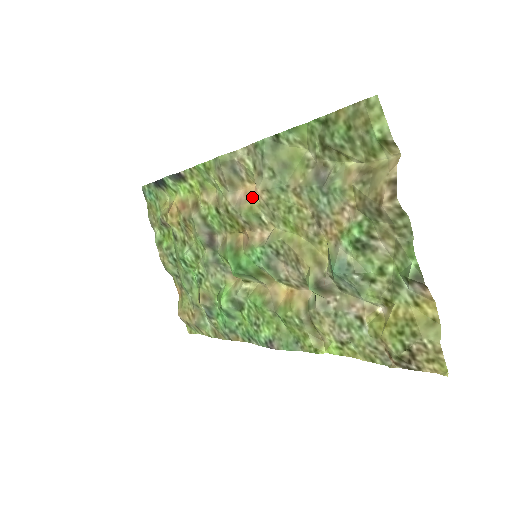
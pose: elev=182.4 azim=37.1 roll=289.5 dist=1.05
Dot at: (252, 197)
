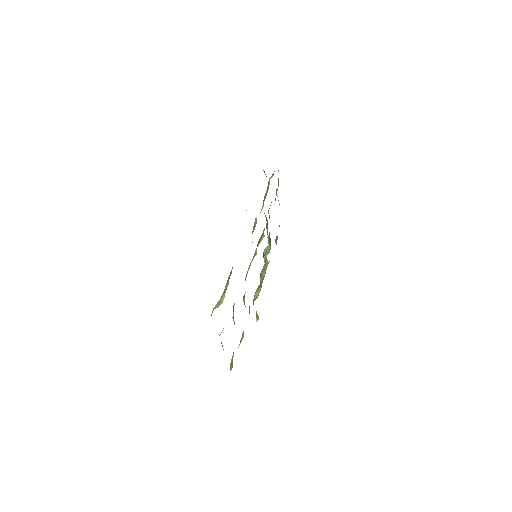
Dot at: (252, 233)
